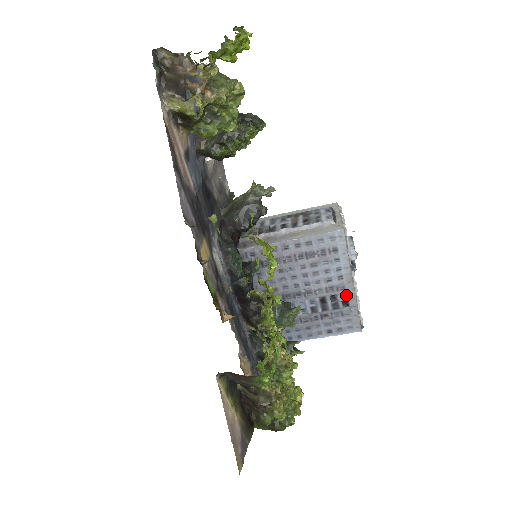
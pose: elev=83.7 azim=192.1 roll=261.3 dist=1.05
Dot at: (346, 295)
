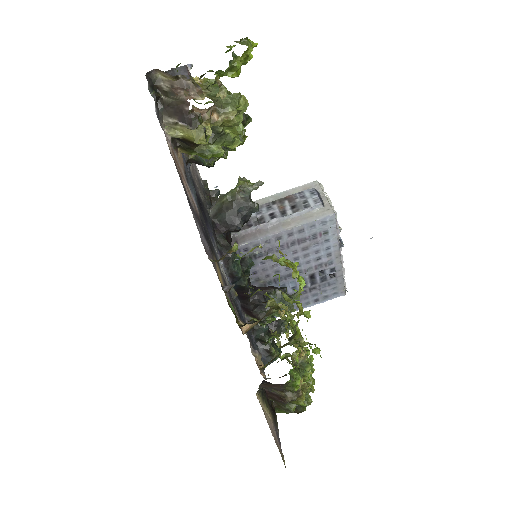
Dot at: (334, 269)
